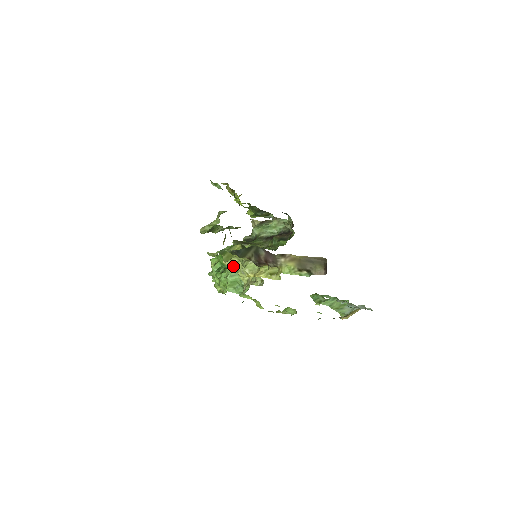
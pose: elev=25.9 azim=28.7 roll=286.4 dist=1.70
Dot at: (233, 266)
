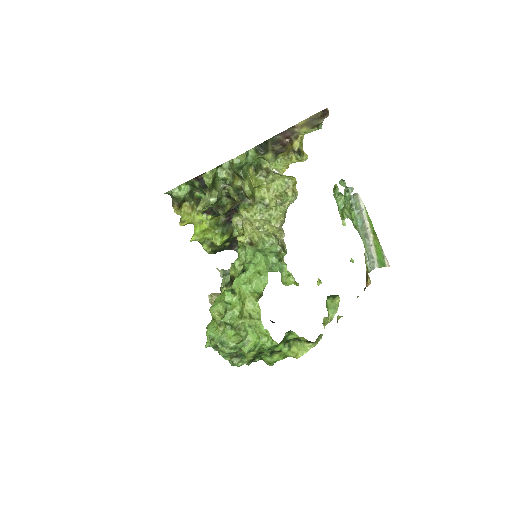
Dot at: (254, 228)
